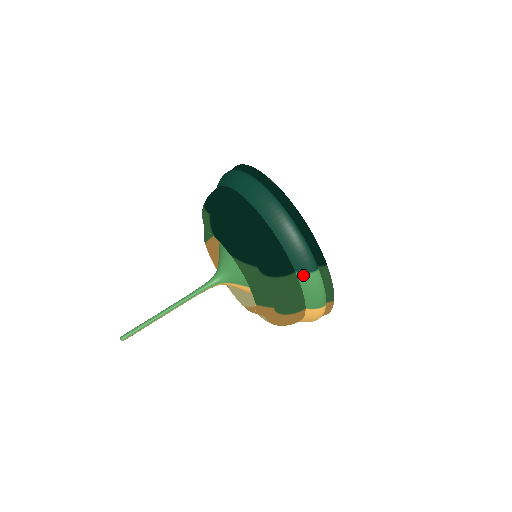
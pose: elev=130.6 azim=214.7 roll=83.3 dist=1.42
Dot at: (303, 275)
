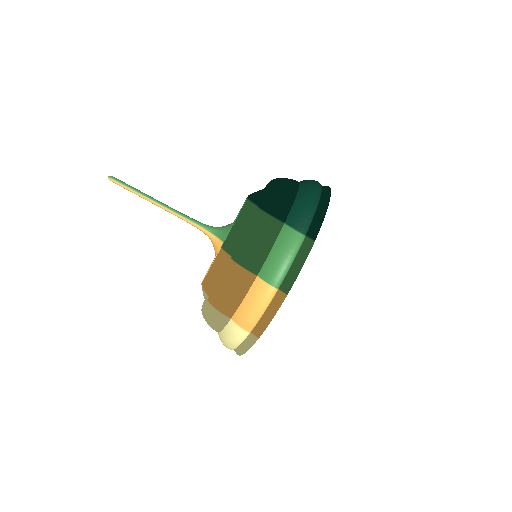
Dot at: (288, 229)
